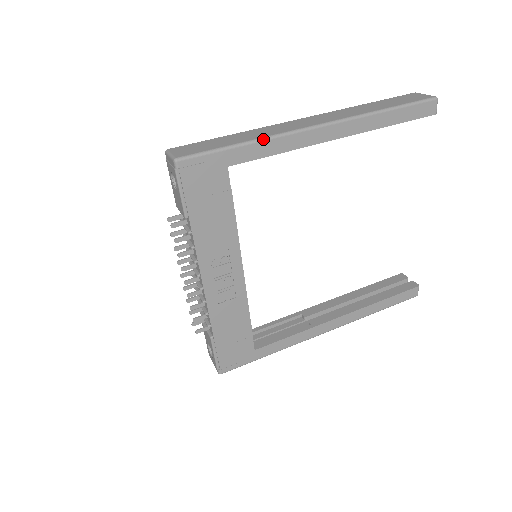
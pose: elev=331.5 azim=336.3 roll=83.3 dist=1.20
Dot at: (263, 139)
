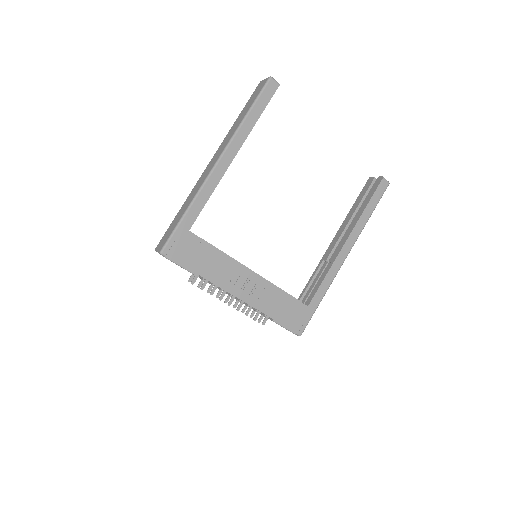
Dot at: (193, 200)
